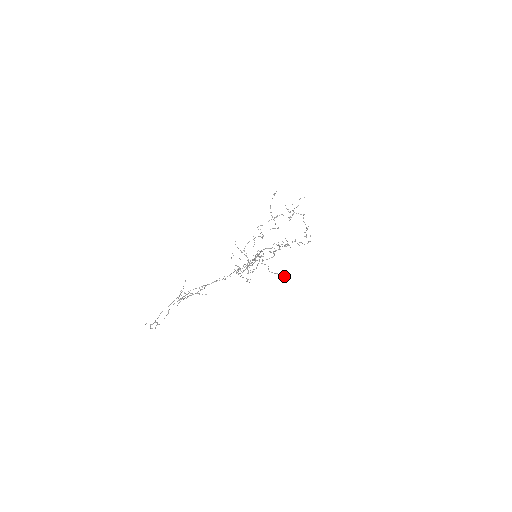
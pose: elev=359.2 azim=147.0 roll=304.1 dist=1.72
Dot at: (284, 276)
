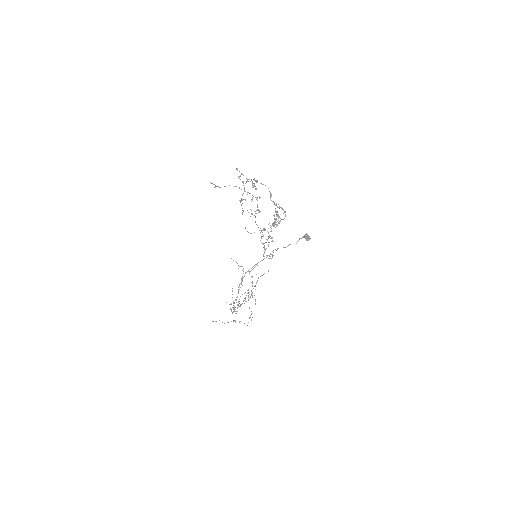
Dot at: (305, 238)
